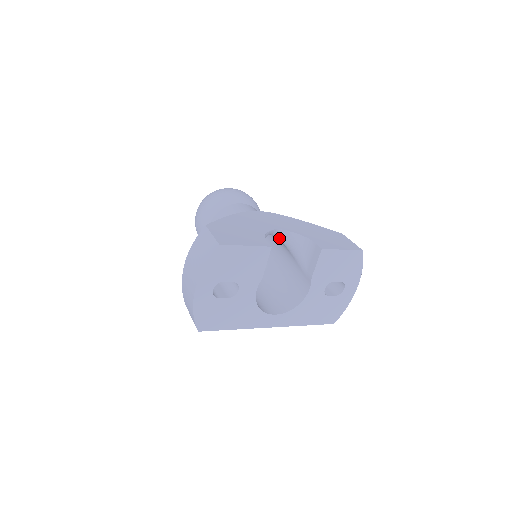
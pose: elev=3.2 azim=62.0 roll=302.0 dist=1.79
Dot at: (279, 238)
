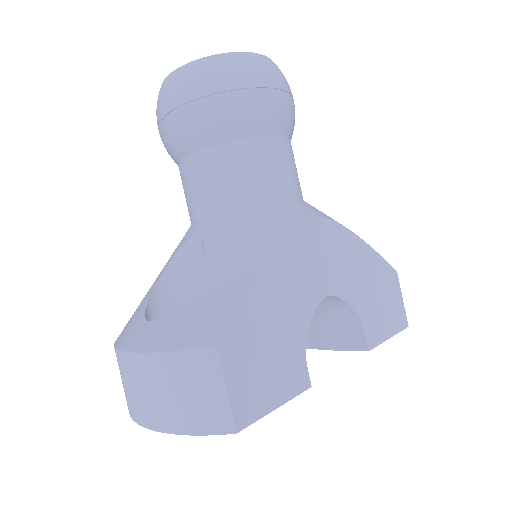
Dot at: occluded
